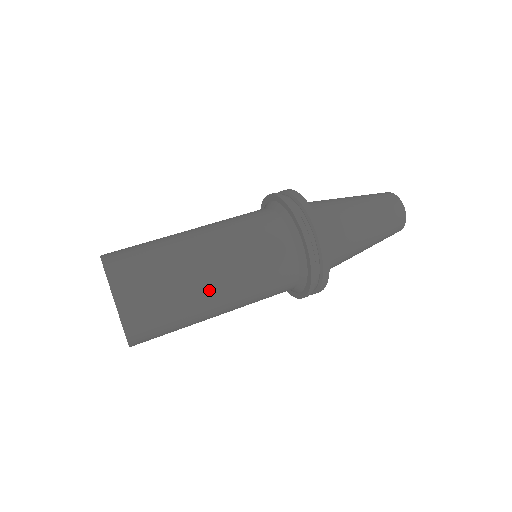
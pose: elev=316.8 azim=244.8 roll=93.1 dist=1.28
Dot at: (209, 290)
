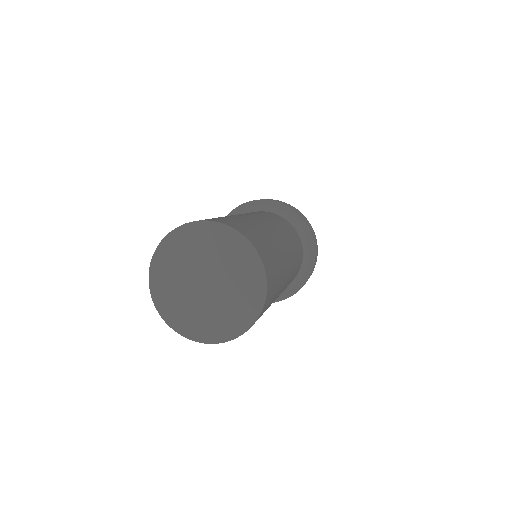
Dot at: (249, 217)
